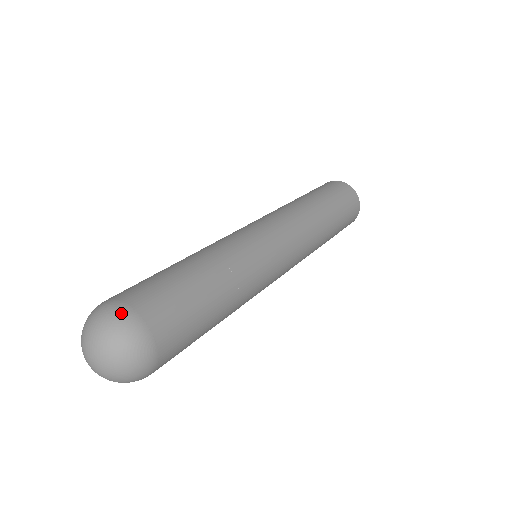
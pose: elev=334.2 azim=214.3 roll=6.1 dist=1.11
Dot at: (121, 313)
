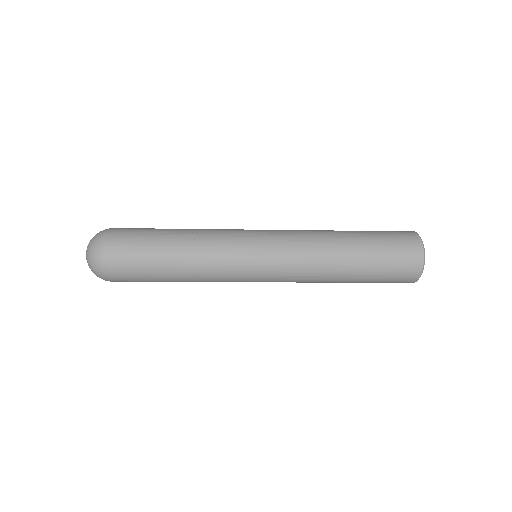
Dot at: occluded
